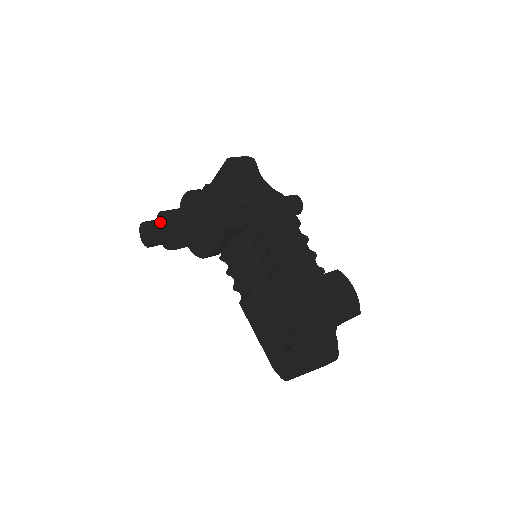
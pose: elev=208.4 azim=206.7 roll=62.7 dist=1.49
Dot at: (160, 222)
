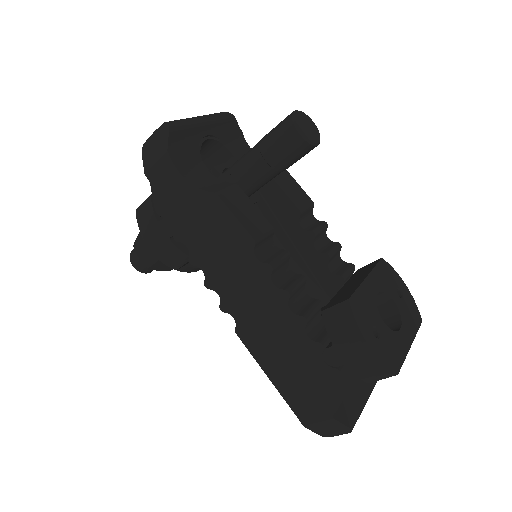
Dot at: occluded
